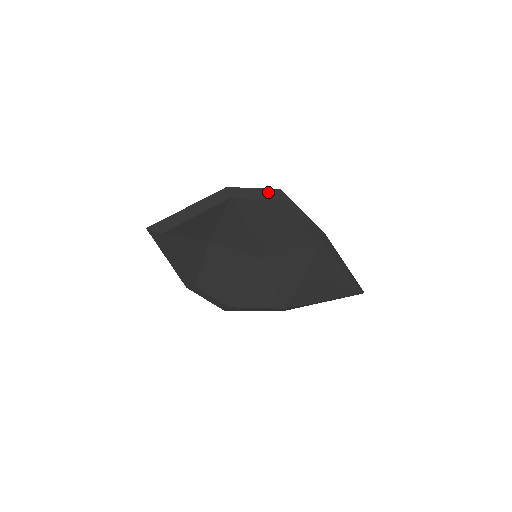
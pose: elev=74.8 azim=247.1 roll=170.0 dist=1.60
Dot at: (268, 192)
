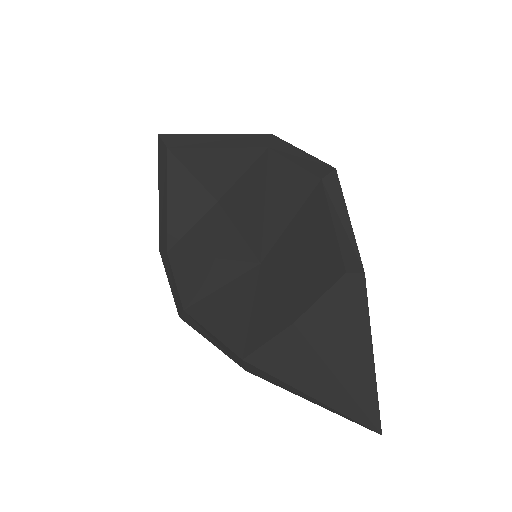
Dot at: (317, 164)
